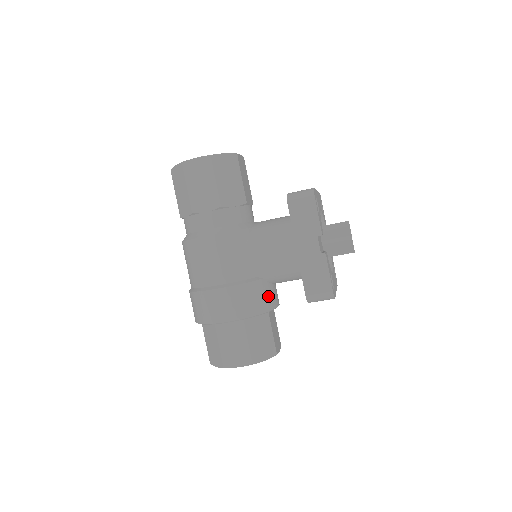
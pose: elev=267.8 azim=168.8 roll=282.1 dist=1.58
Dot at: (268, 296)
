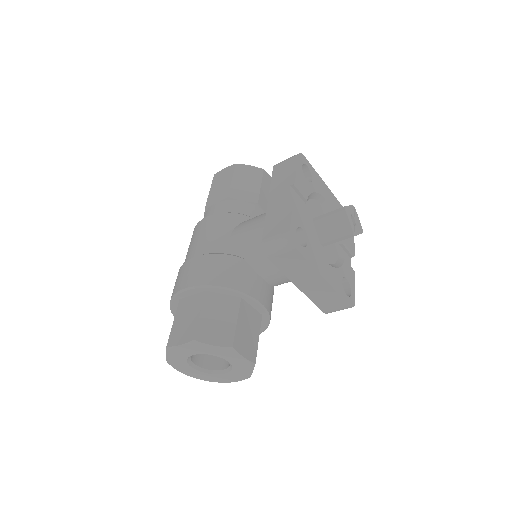
Dot at: (244, 277)
